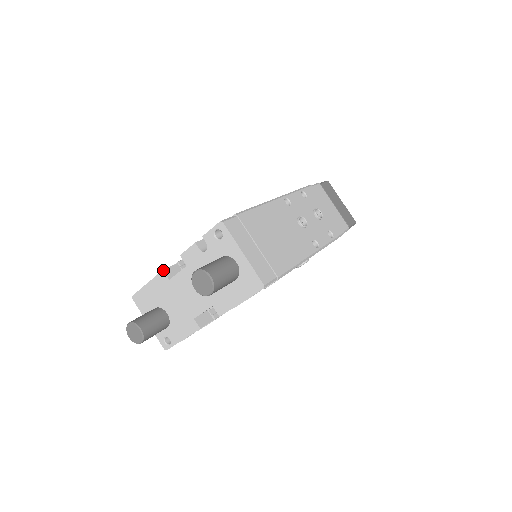
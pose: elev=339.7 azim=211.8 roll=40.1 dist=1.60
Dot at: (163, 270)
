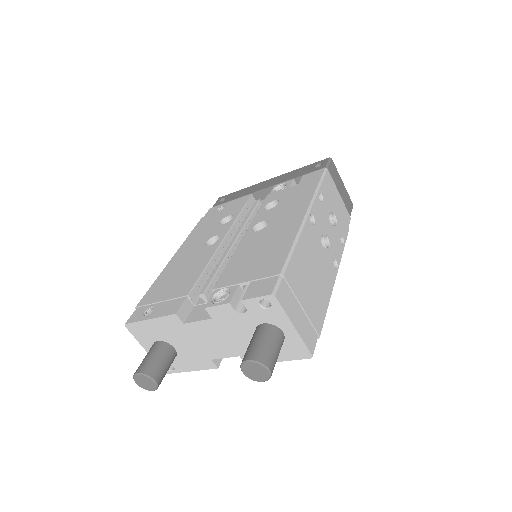
Dot at: (176, 314)
